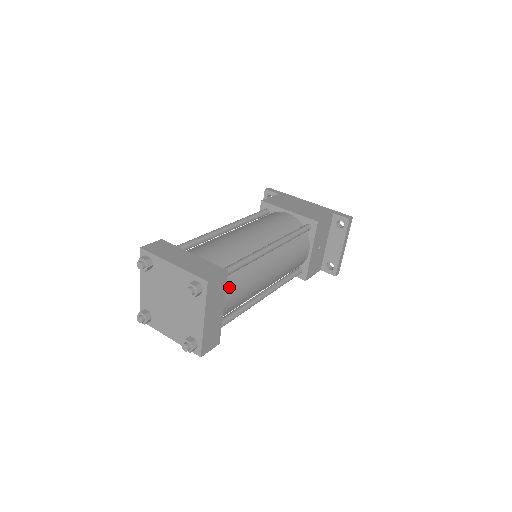
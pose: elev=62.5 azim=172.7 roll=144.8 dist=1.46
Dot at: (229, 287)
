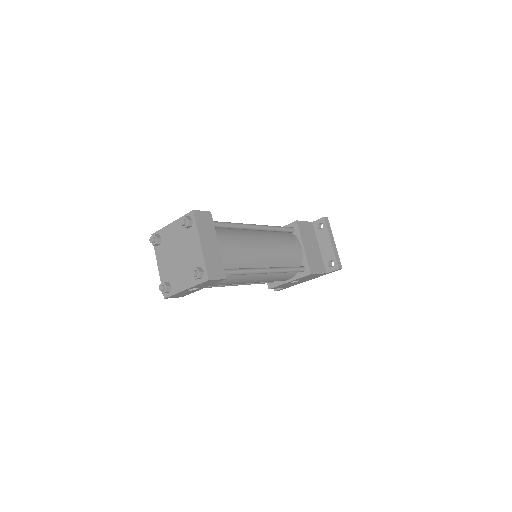
Dot at: (221, 235)
